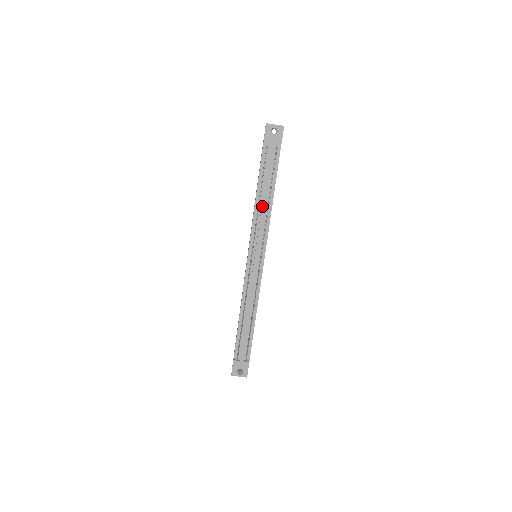
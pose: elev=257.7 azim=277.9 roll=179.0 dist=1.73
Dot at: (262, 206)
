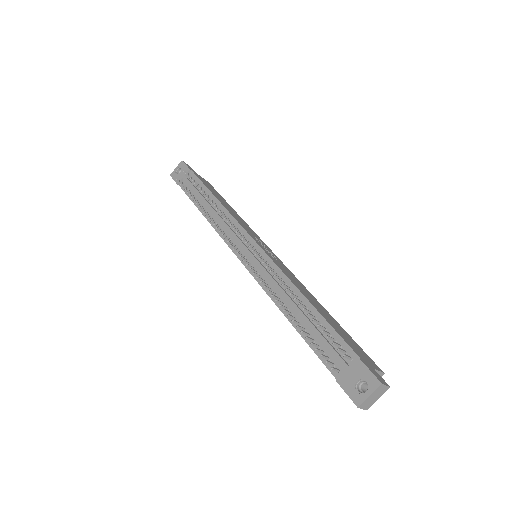
Dot at: (211, 212)
